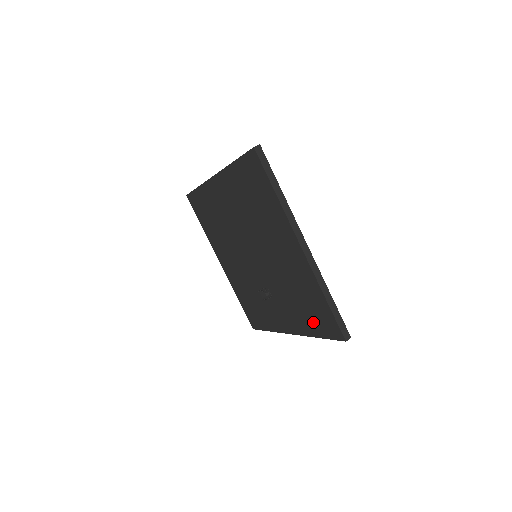
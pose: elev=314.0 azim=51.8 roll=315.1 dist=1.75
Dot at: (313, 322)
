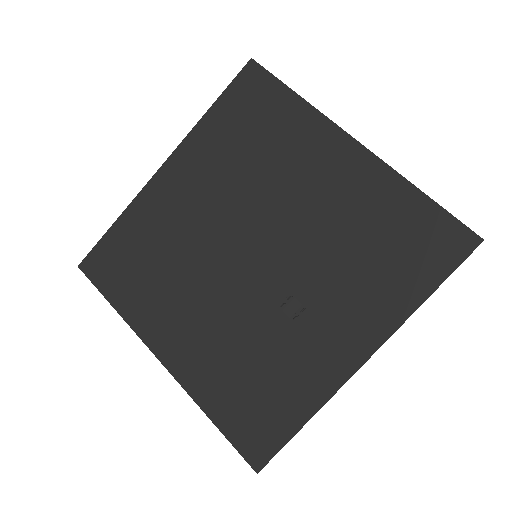
Dot at: (409, 270)
